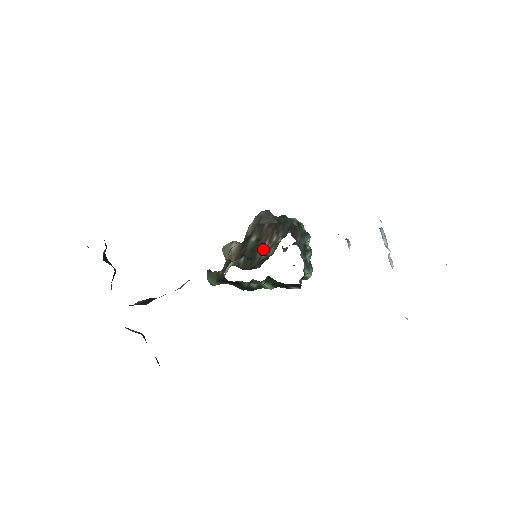
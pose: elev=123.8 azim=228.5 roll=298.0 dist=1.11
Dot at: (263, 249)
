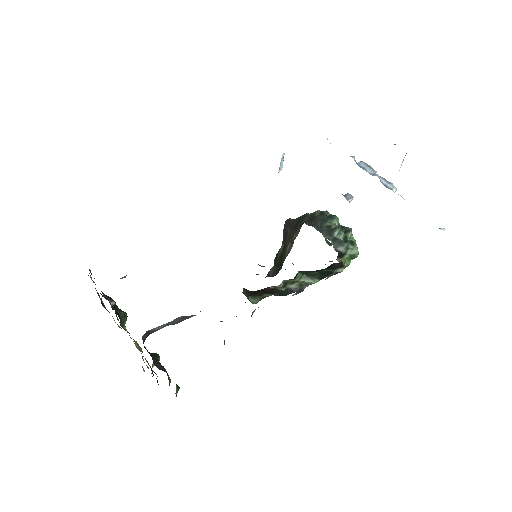
Dot at: (286, 251)
